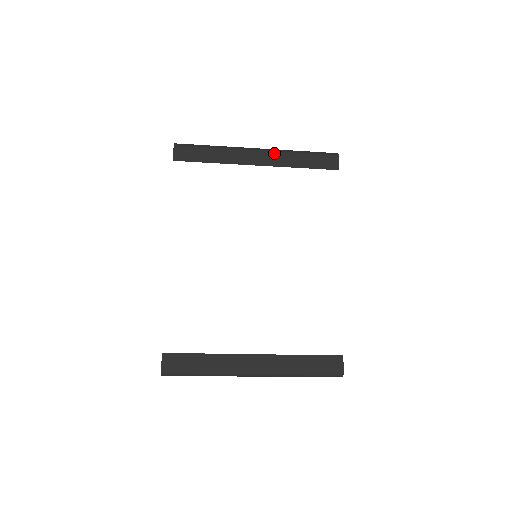
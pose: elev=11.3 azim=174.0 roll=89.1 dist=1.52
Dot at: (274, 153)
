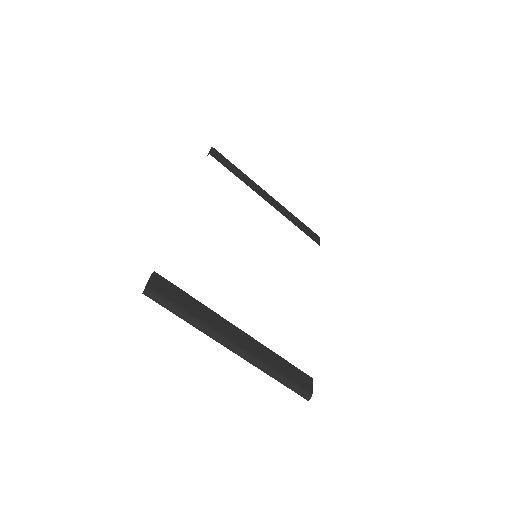
Dot at: (280, 204)
